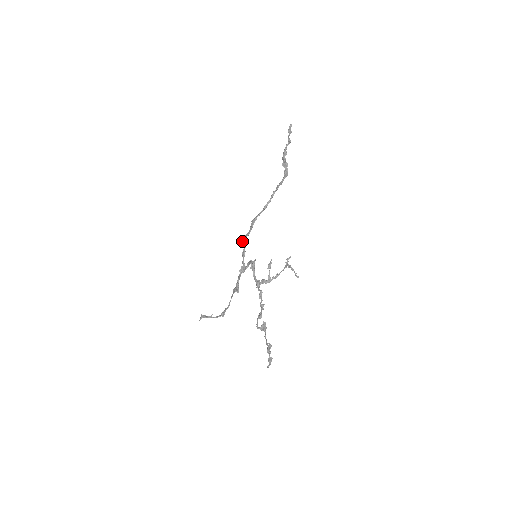
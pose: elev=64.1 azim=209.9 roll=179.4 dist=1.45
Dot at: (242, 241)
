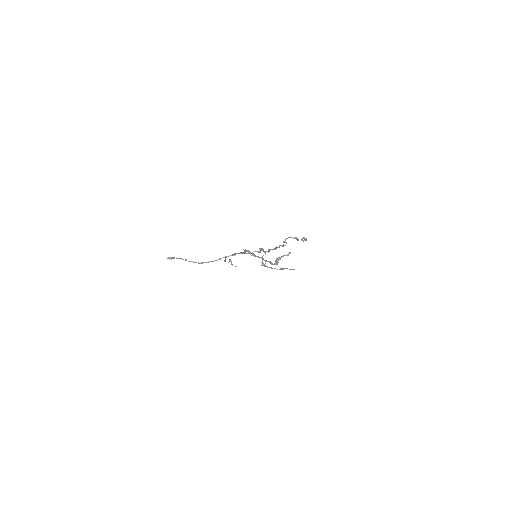
Dot at: (245, 249)
